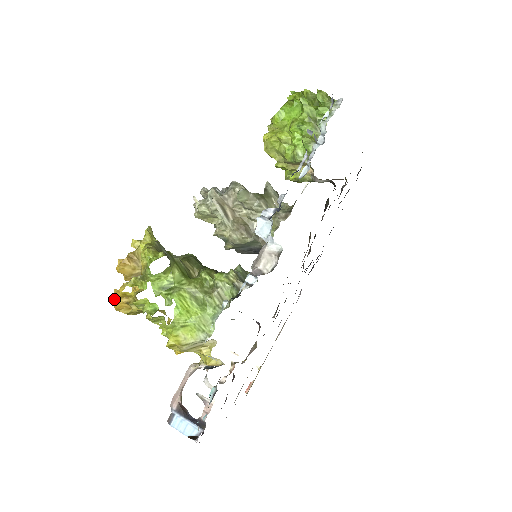
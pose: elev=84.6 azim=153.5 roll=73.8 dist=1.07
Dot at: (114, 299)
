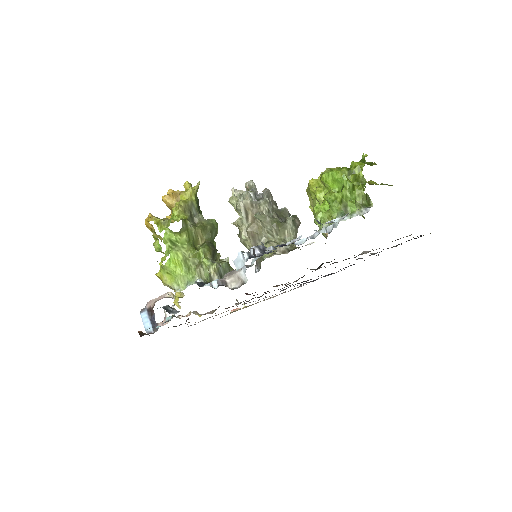
Dot at: (146, 220)
